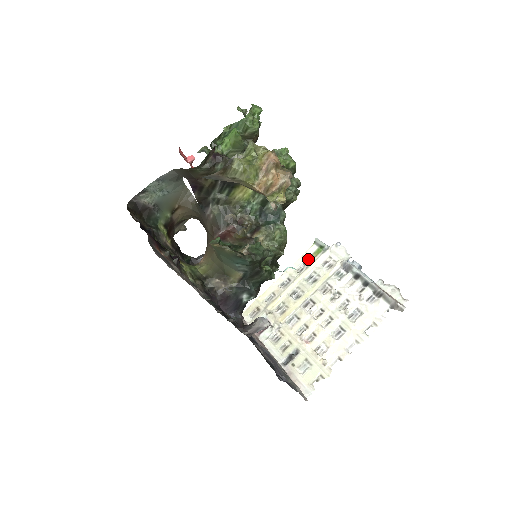
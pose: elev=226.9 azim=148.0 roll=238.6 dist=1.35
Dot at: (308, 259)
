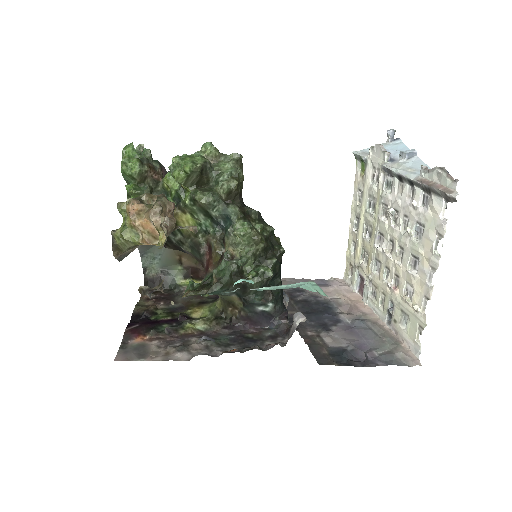
Dot at: (359, 183)
